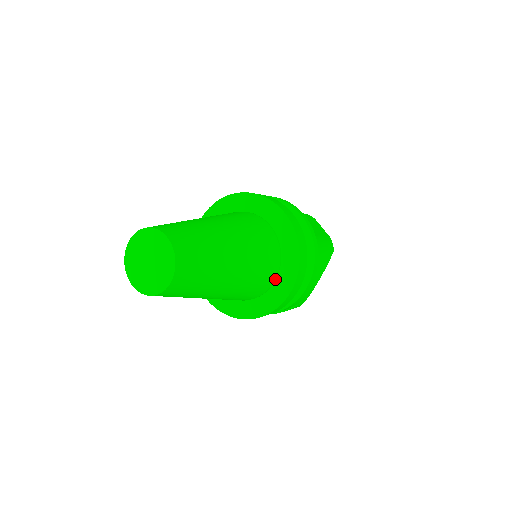
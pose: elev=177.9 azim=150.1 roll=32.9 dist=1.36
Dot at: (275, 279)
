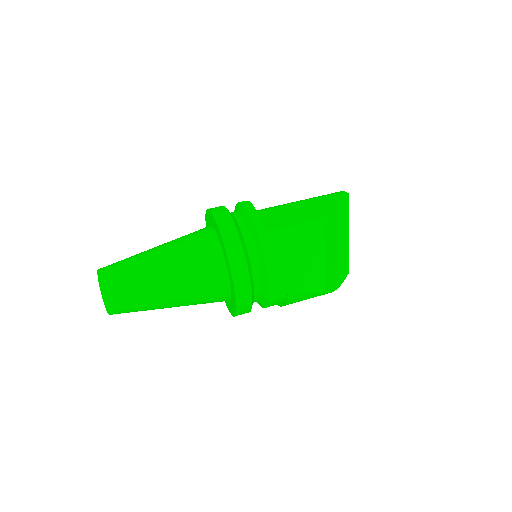
Dot at: (228, 279)
